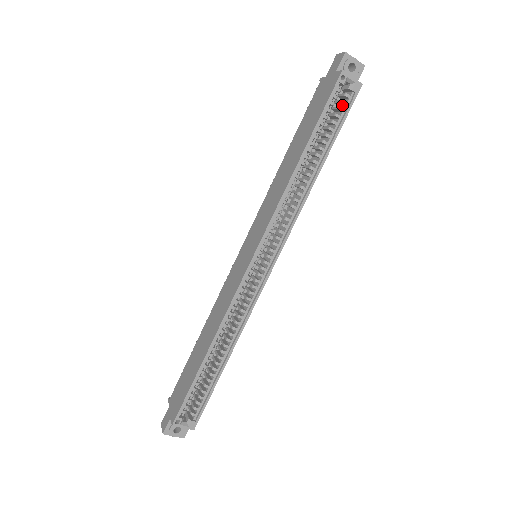
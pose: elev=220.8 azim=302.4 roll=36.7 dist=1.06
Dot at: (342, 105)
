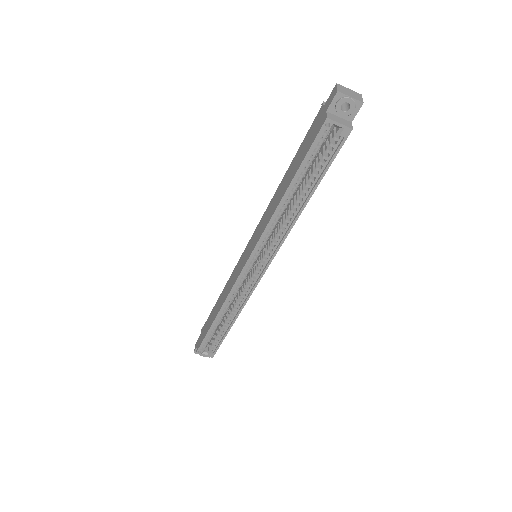
Dot at: (333, 144)
